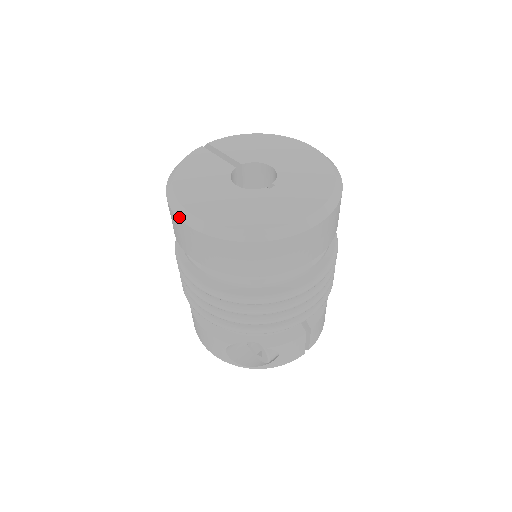
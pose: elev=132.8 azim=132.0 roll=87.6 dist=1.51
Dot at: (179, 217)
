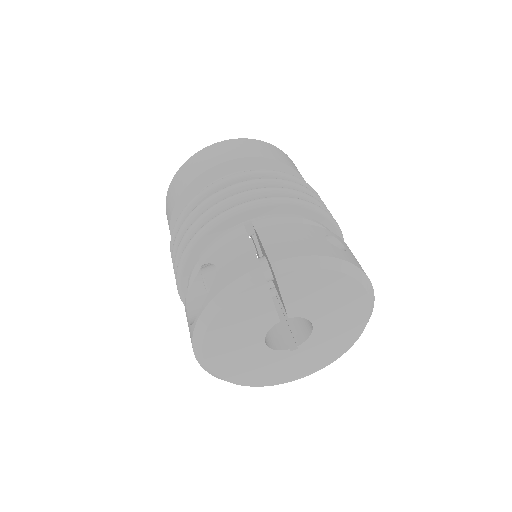
Dot at: (197, 359)
